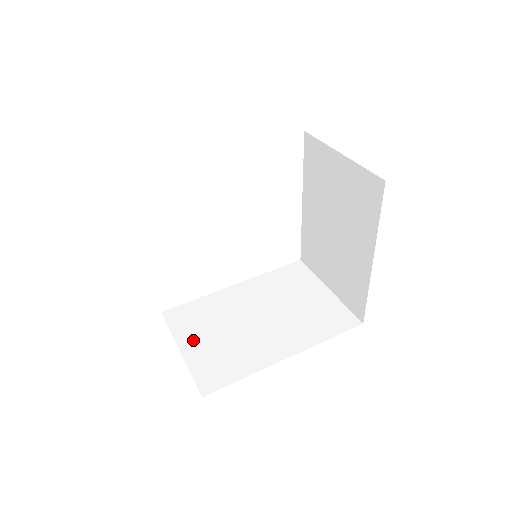
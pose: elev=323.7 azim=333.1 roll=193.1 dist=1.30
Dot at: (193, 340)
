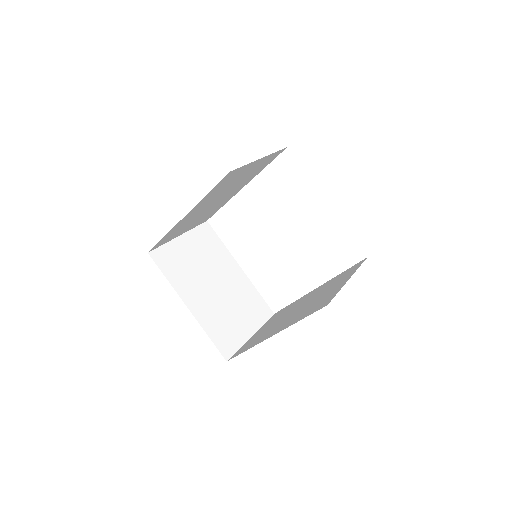
Dot at: (262, 329)
